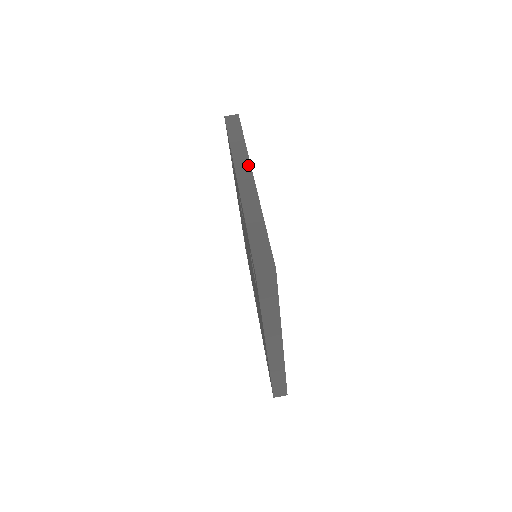
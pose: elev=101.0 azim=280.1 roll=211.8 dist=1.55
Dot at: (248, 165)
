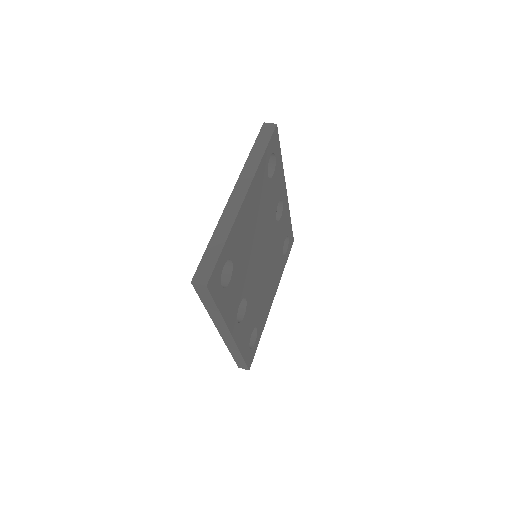
Dot at: occluded
